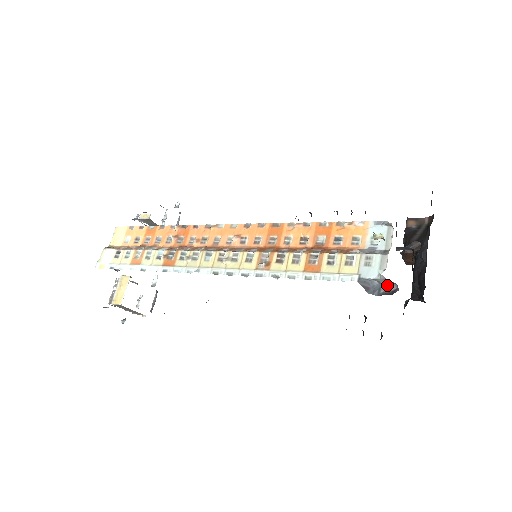
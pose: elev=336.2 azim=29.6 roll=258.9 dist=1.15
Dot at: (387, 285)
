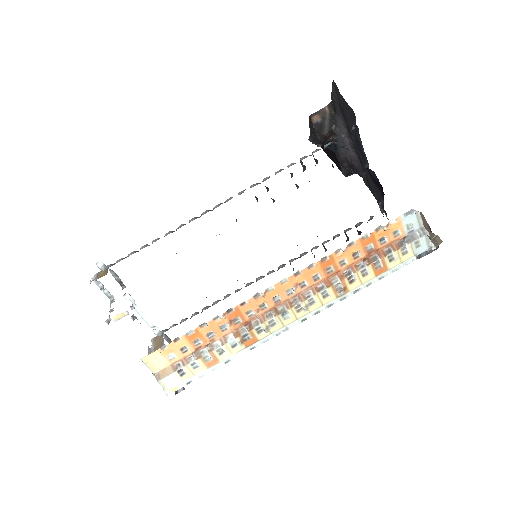
Dot at: occluded
